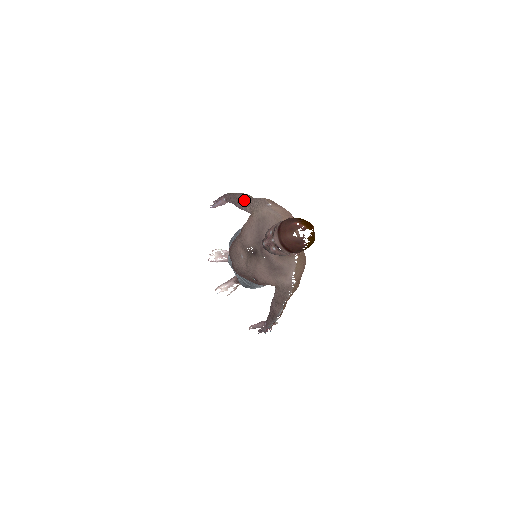
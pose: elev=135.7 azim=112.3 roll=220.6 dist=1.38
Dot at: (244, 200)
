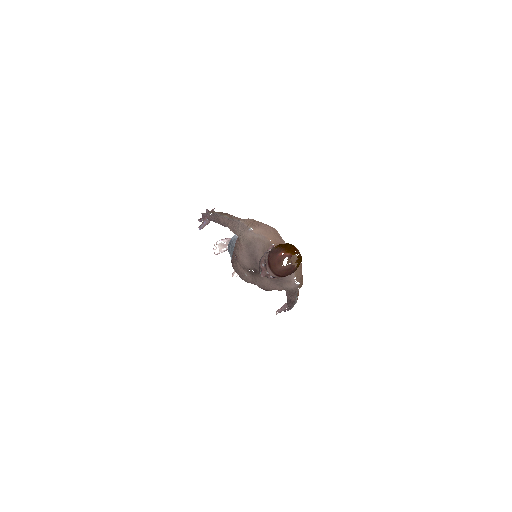
Dot at: (226, 223)
